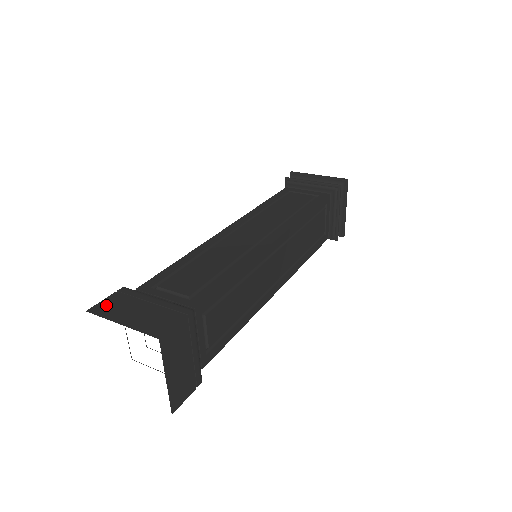
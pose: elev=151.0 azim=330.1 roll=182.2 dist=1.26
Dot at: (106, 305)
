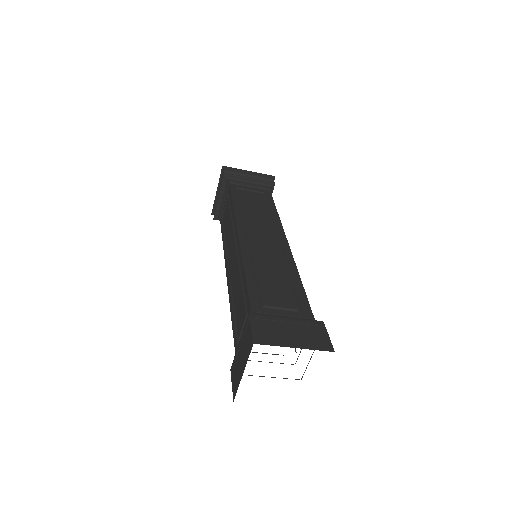
Dot at: (261, 334)
